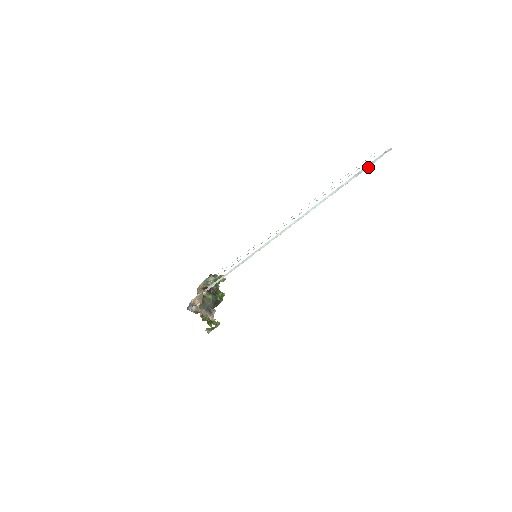
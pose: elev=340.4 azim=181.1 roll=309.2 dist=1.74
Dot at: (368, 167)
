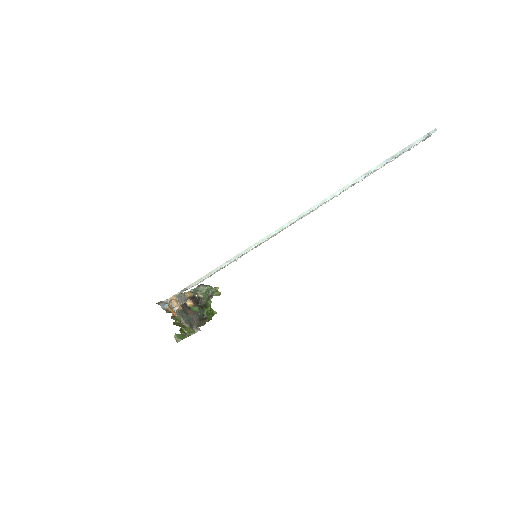
Dot at: (405, 150)
